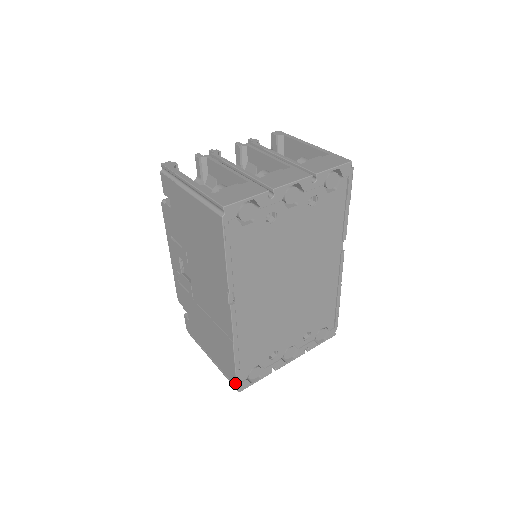
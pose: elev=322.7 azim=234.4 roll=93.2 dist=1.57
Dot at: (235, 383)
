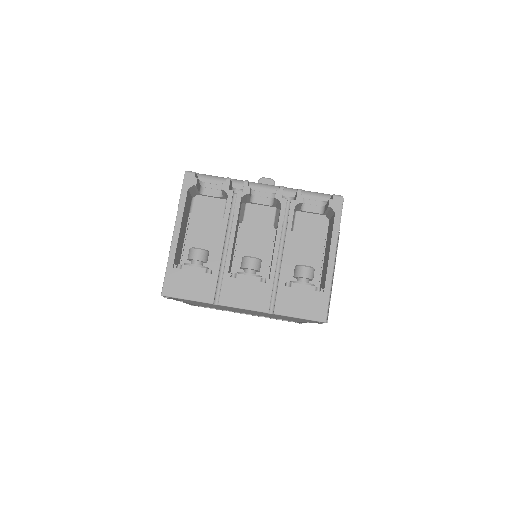
Dot at: occluded
